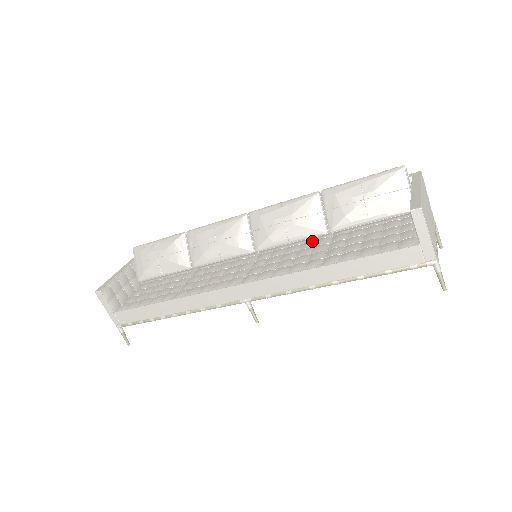
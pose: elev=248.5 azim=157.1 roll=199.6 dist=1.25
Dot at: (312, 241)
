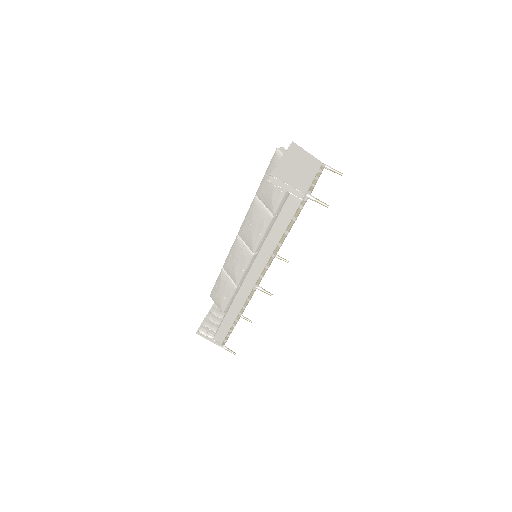
Dot at: occluded
